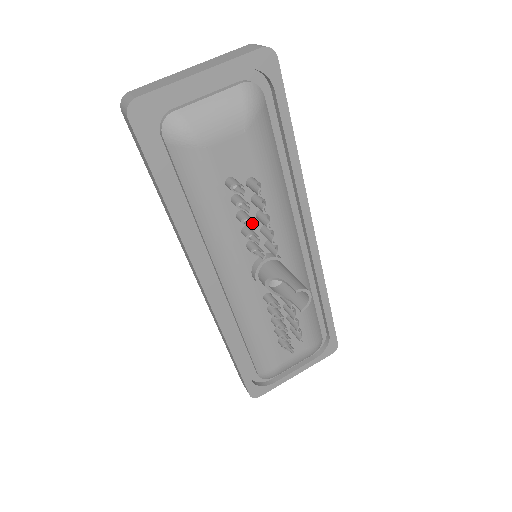
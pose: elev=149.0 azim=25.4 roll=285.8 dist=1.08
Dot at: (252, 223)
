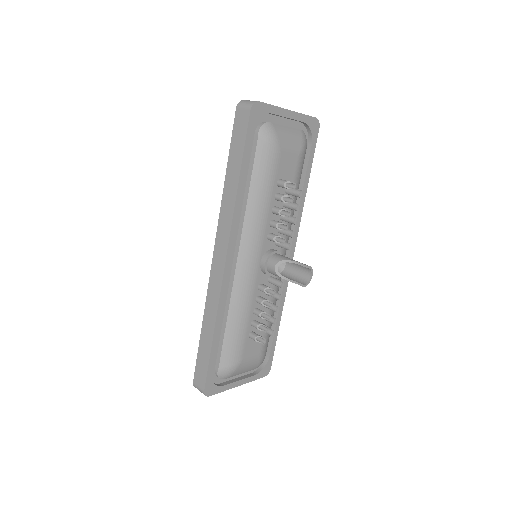
Dot at: (286, 214)
